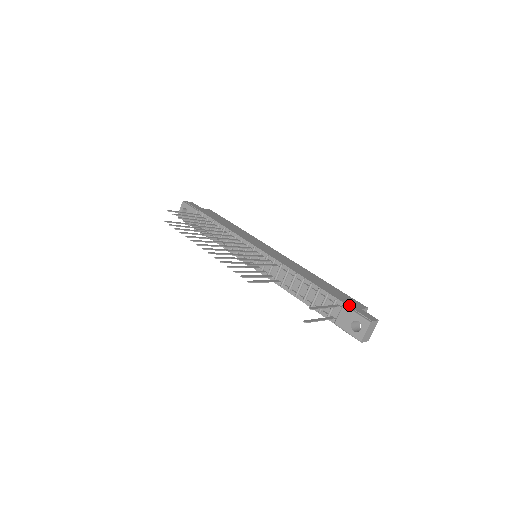
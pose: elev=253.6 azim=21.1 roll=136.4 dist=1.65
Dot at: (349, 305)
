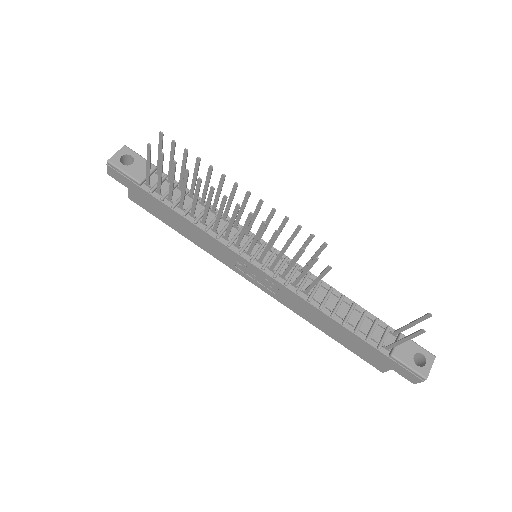
Dot at: occluded
